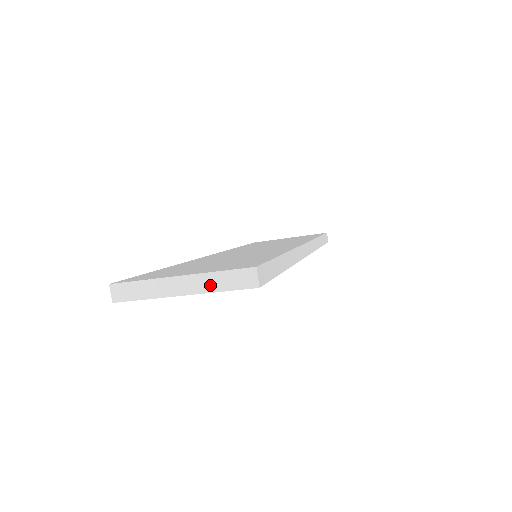
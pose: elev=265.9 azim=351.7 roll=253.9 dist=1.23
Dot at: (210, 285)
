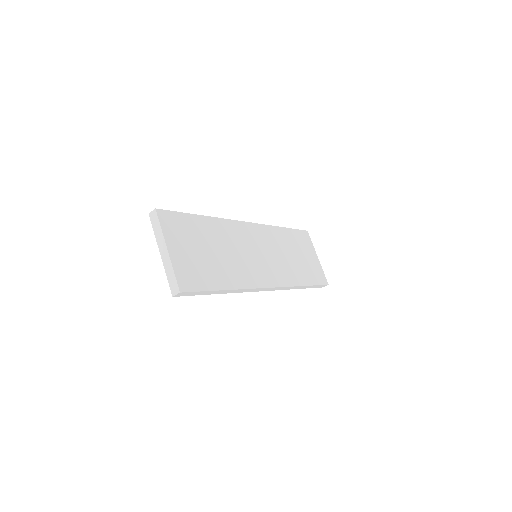
Dot at: (168, 269)
